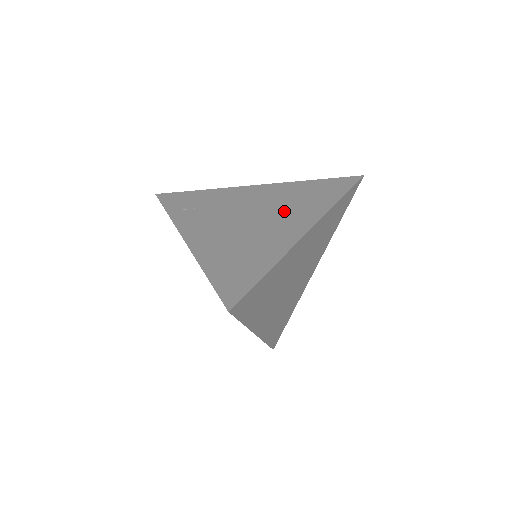
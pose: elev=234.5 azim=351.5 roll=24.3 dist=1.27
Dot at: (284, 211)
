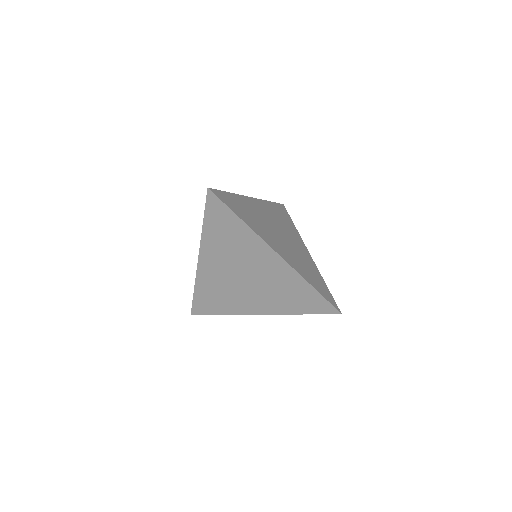
Dot at: (288, 232)
